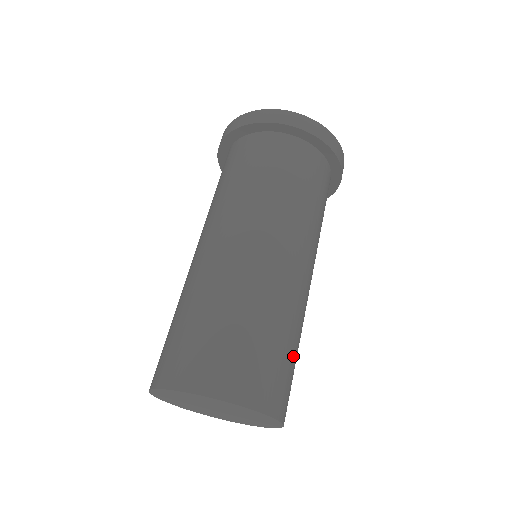
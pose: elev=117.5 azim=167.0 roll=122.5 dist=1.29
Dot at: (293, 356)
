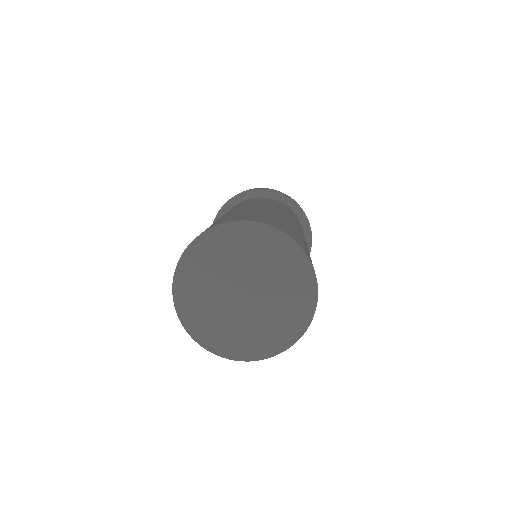
Dot at: occluded
